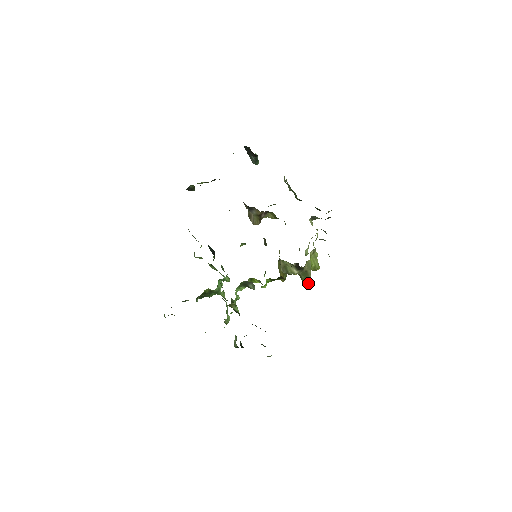
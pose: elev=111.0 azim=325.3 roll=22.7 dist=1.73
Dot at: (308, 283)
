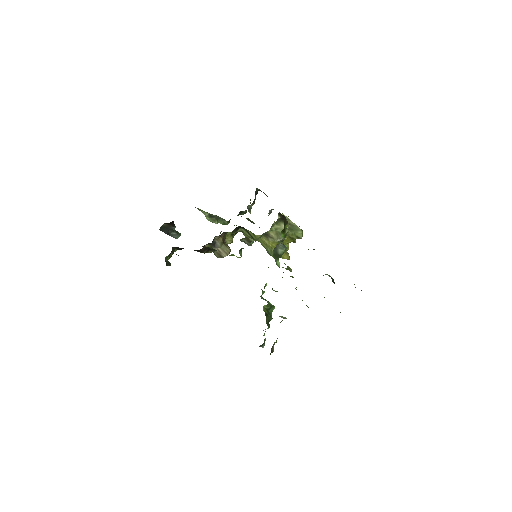
Dot at: (300, 232)
